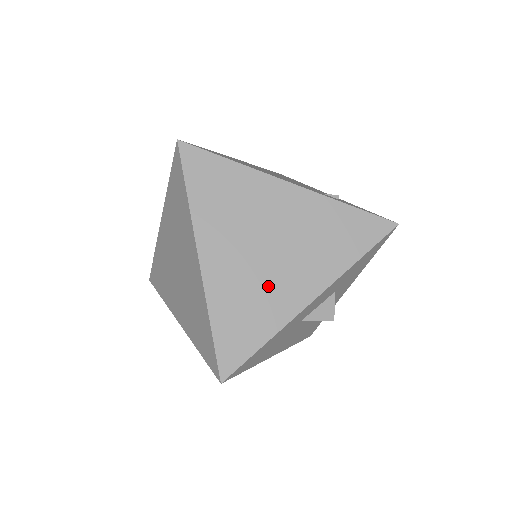
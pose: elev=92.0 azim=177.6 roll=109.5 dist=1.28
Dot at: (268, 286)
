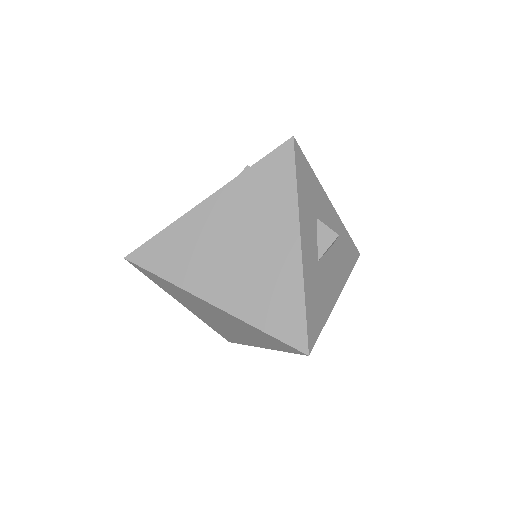
Dot at: (266, 269)
